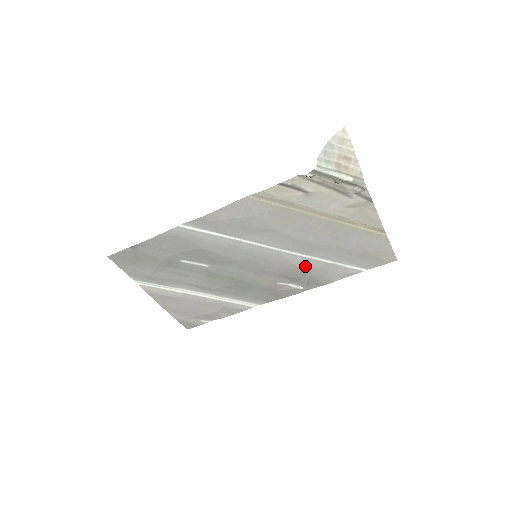
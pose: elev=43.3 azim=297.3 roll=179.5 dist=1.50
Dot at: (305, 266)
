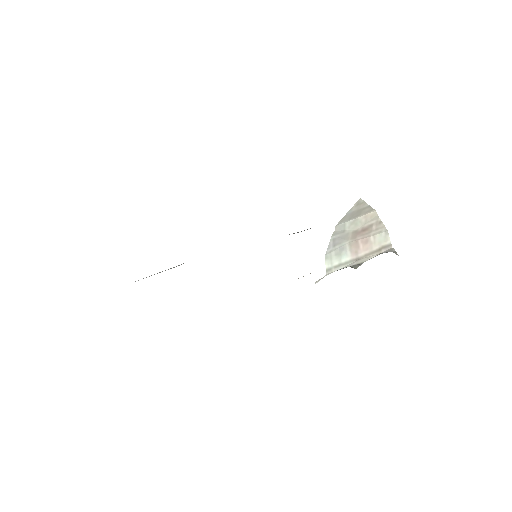
Dot at: occluded
